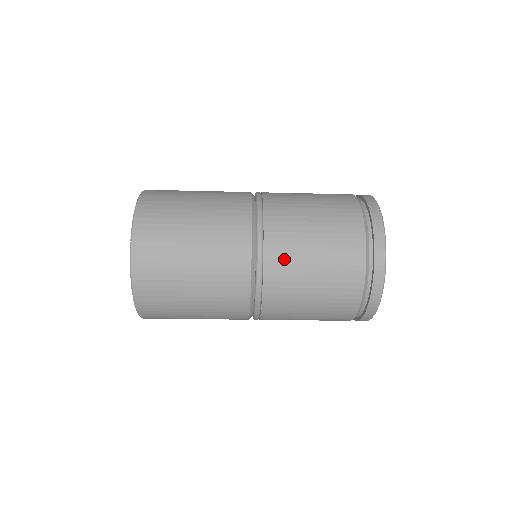
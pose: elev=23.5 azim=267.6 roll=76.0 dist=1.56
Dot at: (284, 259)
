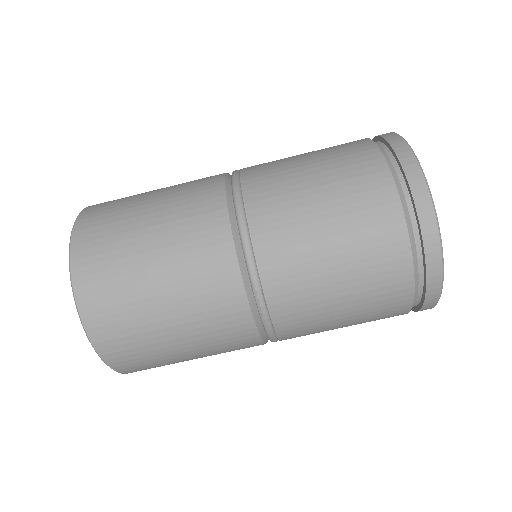
Dot at: (278, 224)
